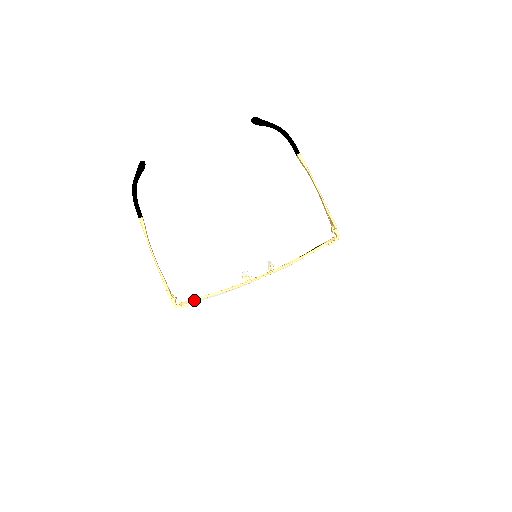
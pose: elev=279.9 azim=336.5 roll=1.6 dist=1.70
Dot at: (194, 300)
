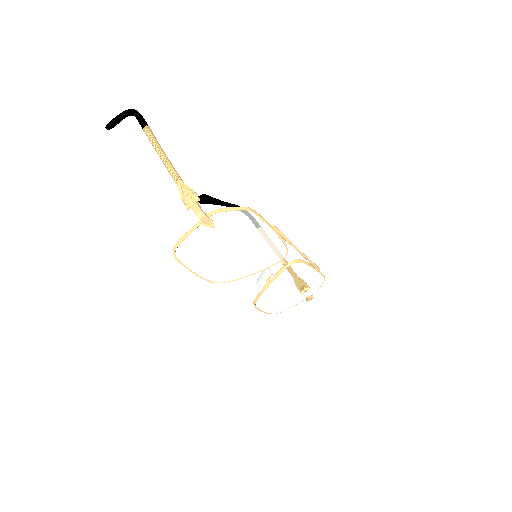
Dot at: (249, 208)
